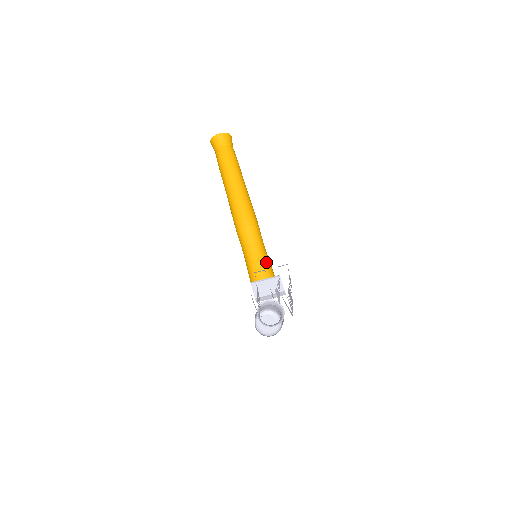
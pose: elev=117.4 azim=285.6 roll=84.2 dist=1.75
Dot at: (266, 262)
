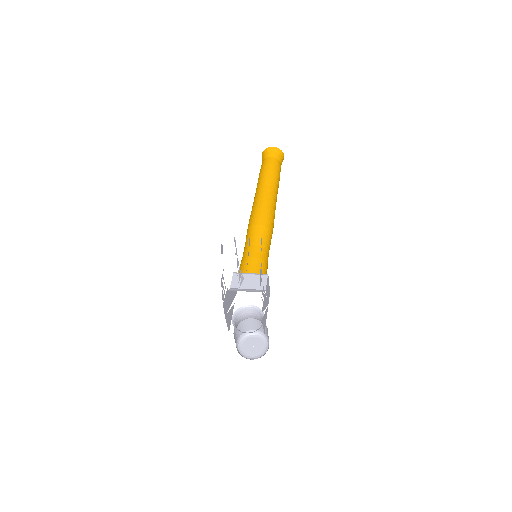
Dot at: (261, 260)
